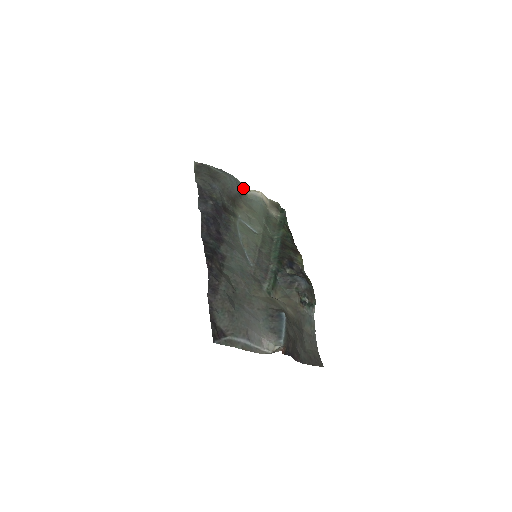
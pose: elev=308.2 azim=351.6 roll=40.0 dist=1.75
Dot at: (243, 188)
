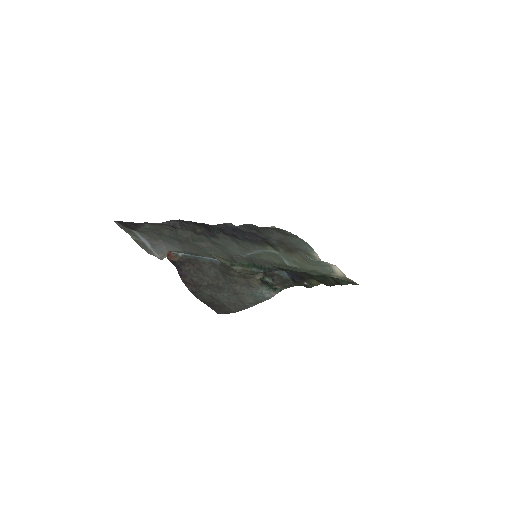
Dot at: (315, 255)
